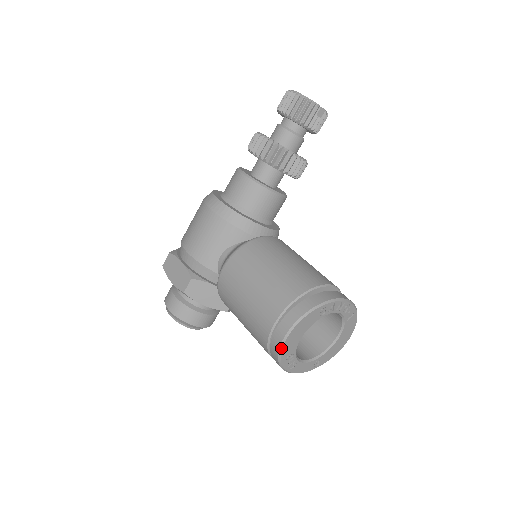
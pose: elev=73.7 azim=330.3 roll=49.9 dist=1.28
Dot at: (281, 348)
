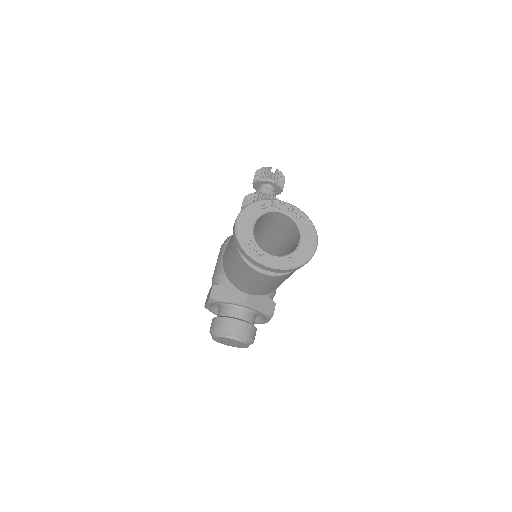
Dot at: (236, 232)
